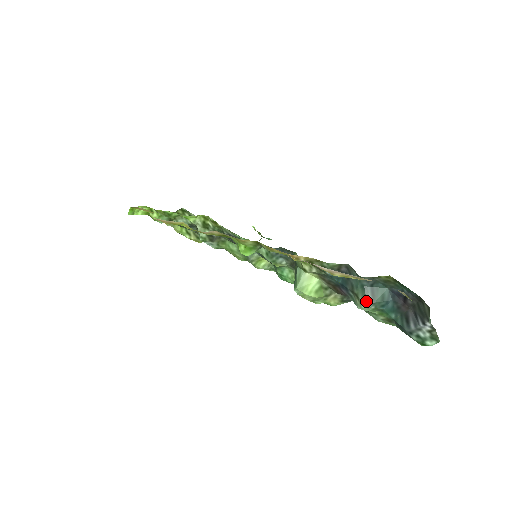
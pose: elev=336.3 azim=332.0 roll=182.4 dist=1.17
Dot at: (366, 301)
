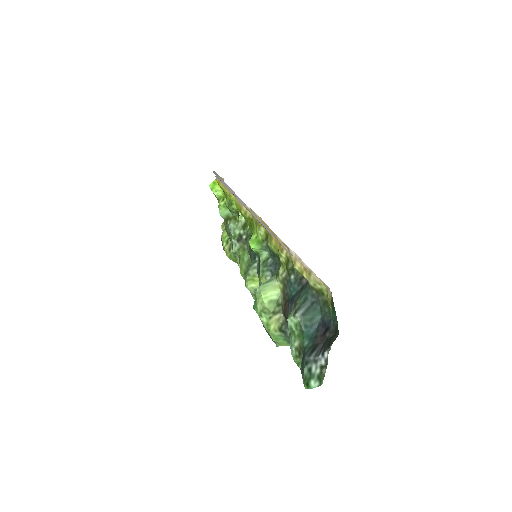
Dot at: (298, 309)
